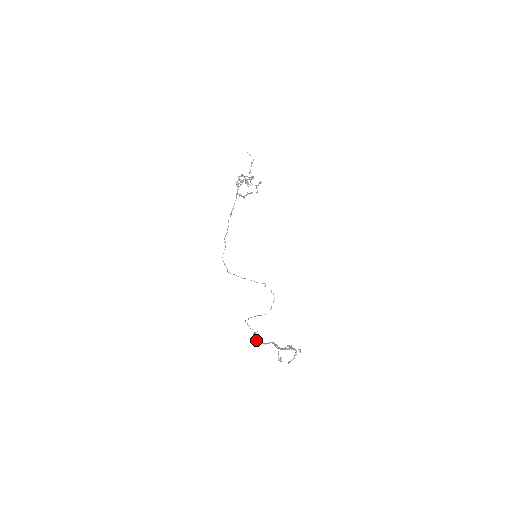
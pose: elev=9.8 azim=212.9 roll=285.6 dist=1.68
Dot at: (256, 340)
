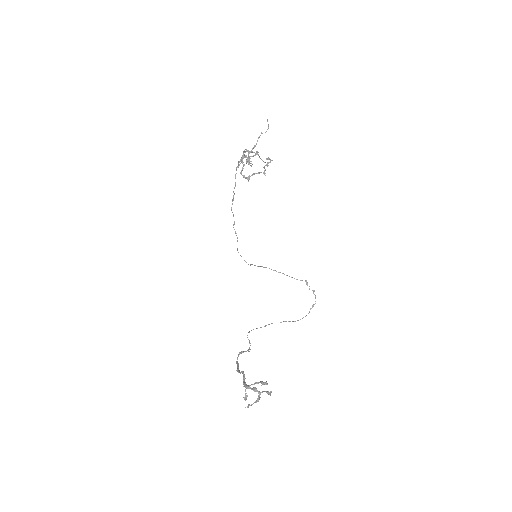
Dot at: (236, 362)
